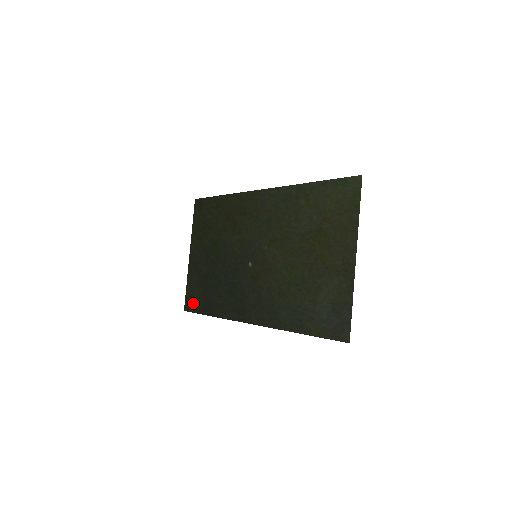
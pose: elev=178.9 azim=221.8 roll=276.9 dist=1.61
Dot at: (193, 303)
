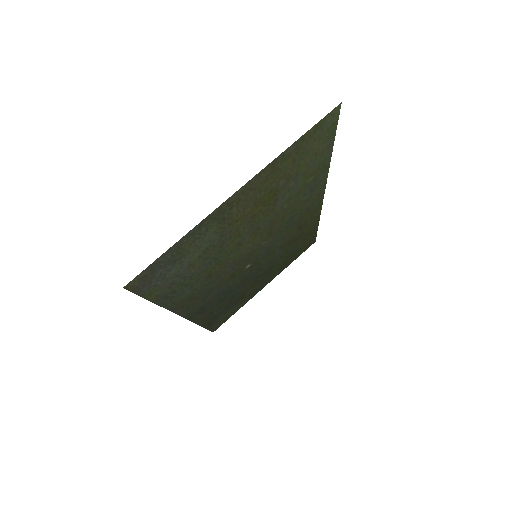
Dot at: (219, 322)
